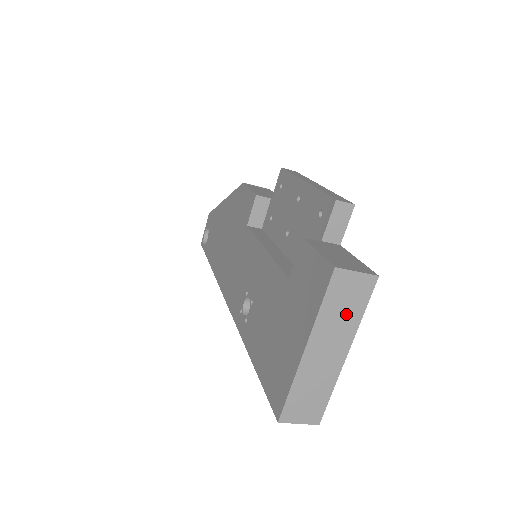
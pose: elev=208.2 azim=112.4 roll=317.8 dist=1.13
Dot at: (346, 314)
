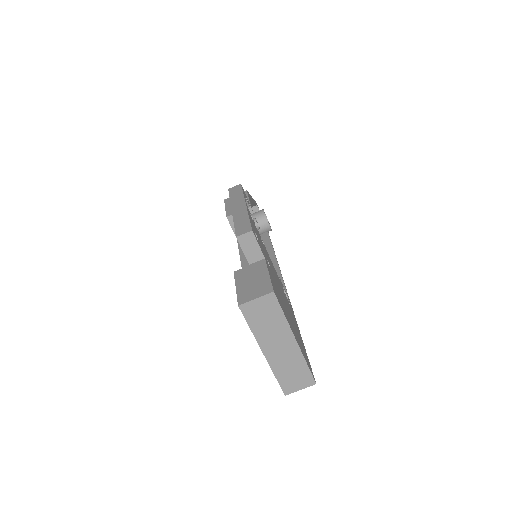
Dot at: (272, 323)
